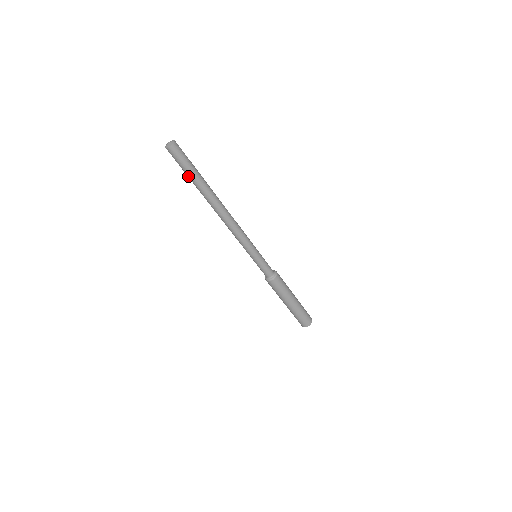
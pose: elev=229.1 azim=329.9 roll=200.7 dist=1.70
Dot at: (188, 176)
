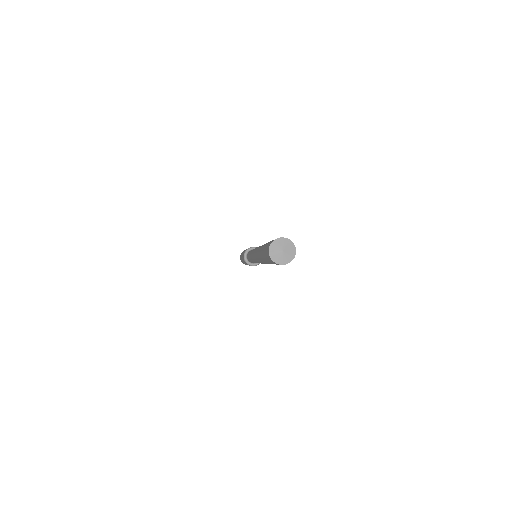
Dot at: (262, 253)
